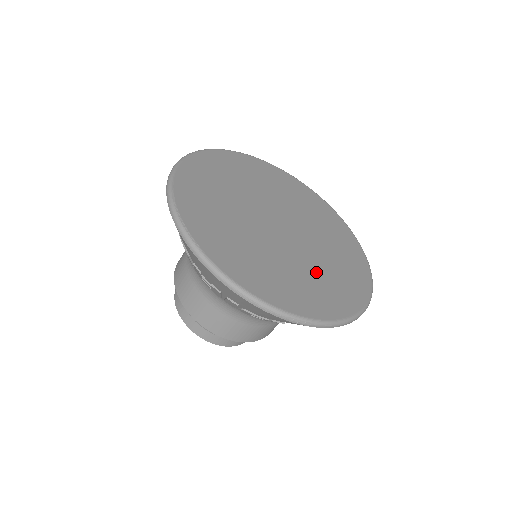
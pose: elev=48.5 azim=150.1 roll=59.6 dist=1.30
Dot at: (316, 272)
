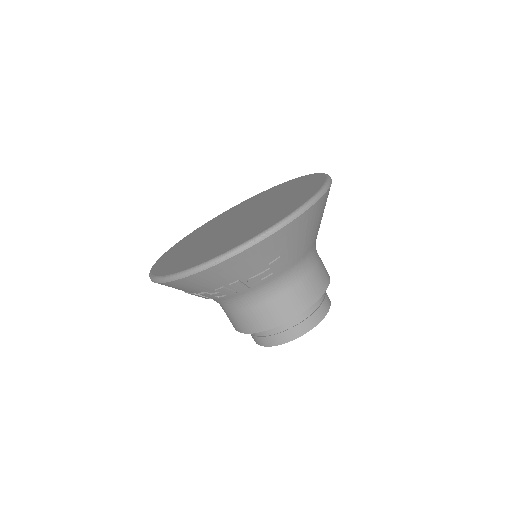
Dot at: (271, 212)
